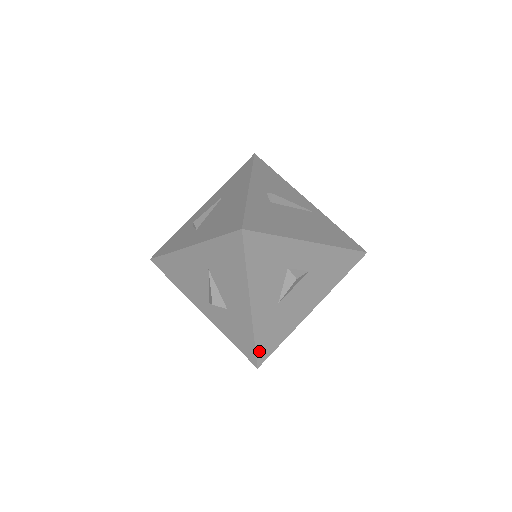
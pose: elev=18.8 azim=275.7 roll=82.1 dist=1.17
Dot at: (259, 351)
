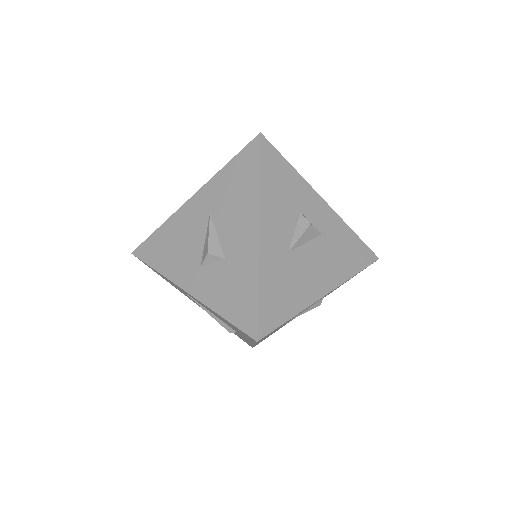
Dot at: (262, 311)
